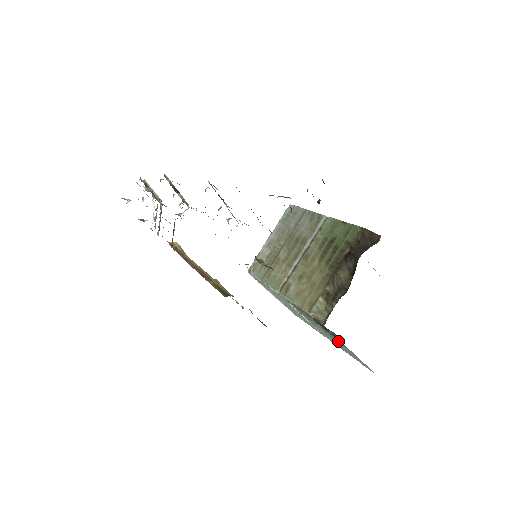
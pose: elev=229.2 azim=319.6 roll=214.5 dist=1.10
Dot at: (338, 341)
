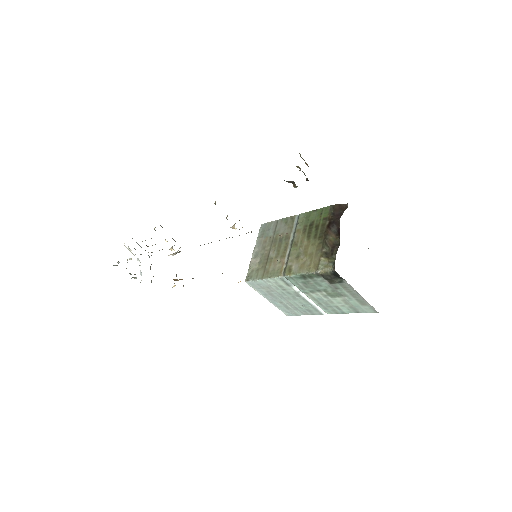
Dot at: (342, 291)
